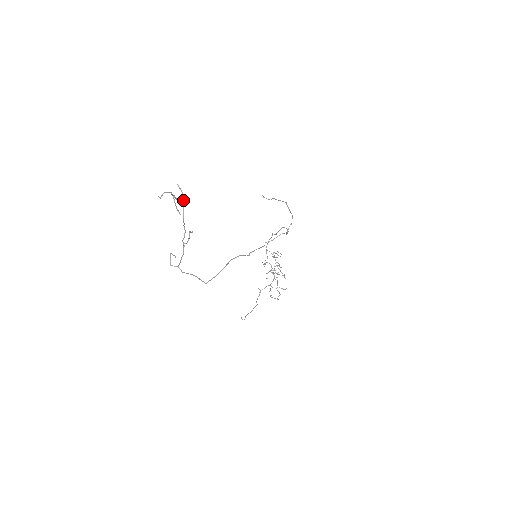
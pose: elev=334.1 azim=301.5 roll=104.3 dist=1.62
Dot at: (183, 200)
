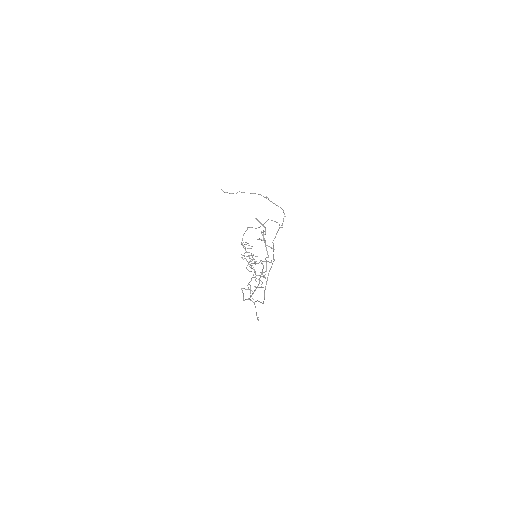
Dot at: (265, 233)
